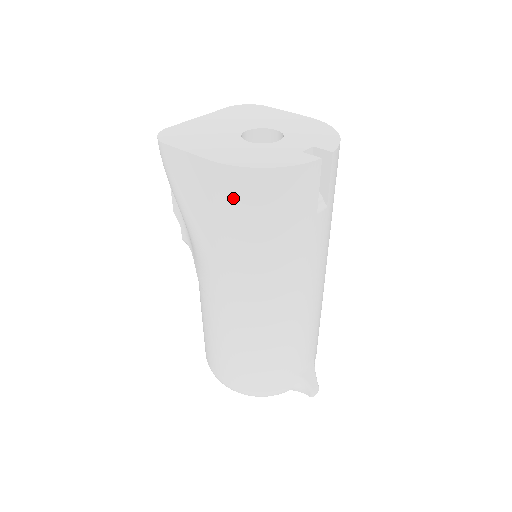
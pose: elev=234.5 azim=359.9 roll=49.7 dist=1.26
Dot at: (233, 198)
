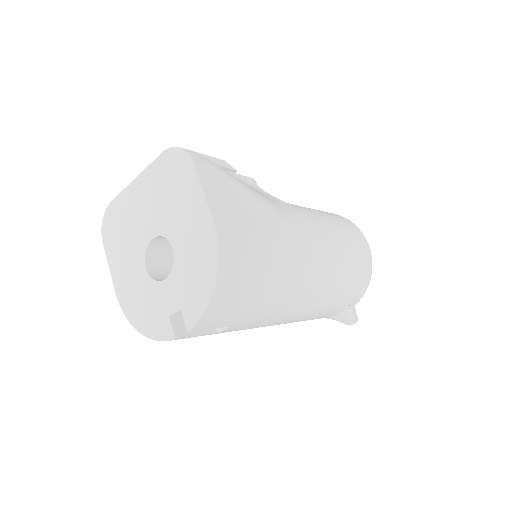
Dot at: occluded
